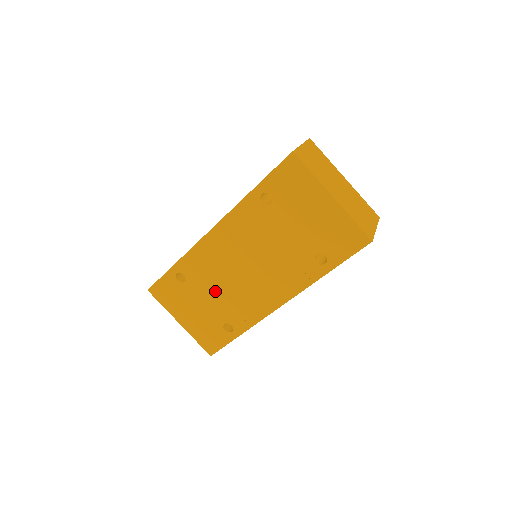
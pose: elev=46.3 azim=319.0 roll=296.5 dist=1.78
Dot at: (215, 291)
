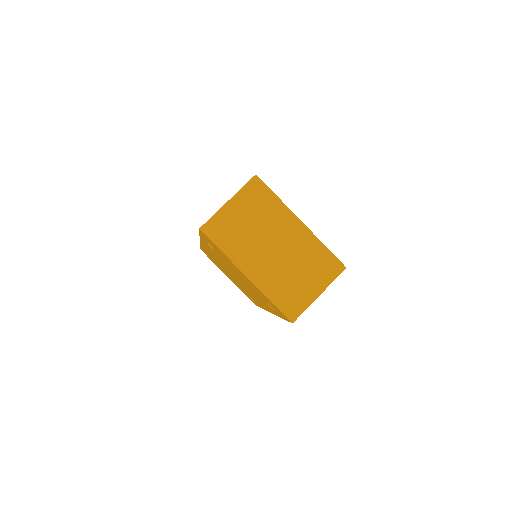
Dot at: occluded
